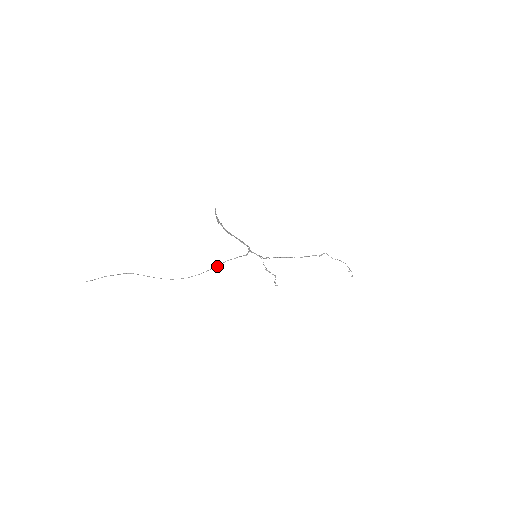
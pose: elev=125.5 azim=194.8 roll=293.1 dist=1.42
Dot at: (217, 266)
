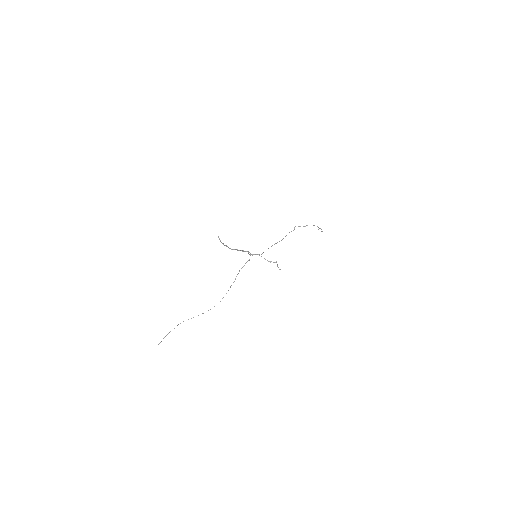
Dot at: occluded
